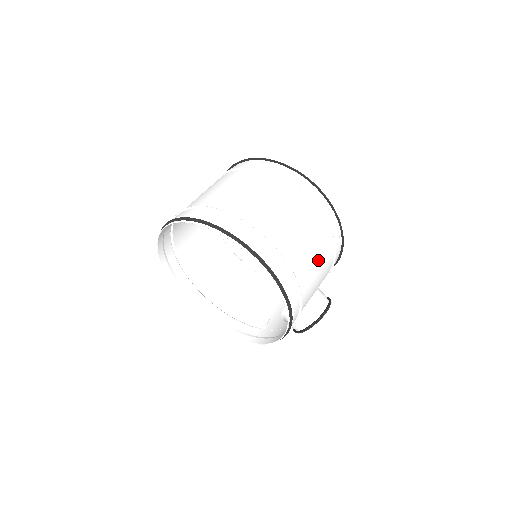
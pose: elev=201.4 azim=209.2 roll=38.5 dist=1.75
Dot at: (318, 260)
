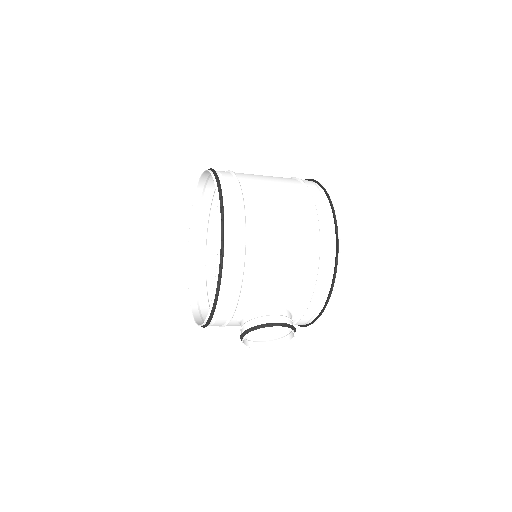
Dot at: (286, 253)
